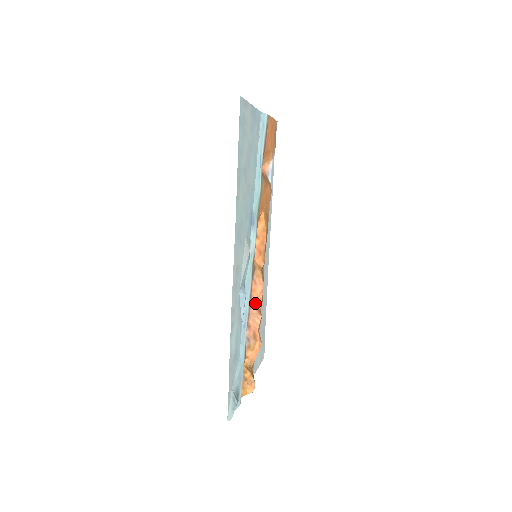
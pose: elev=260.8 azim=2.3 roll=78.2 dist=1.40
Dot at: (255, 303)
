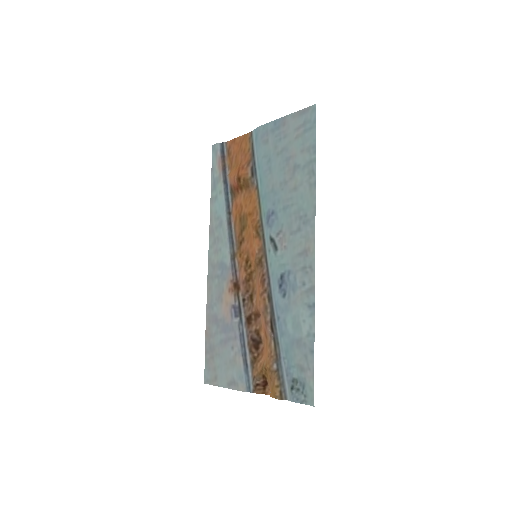
Dot at: (258, 303)
